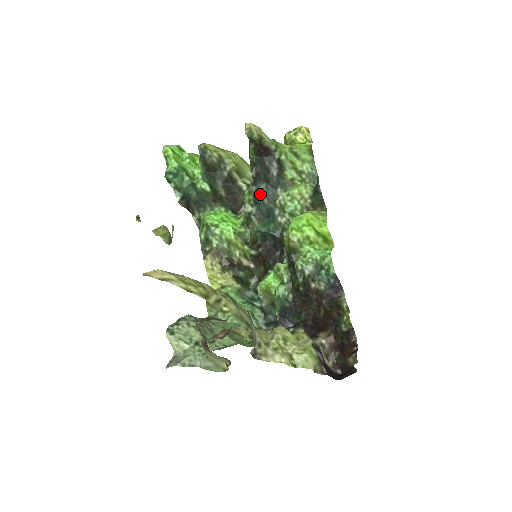
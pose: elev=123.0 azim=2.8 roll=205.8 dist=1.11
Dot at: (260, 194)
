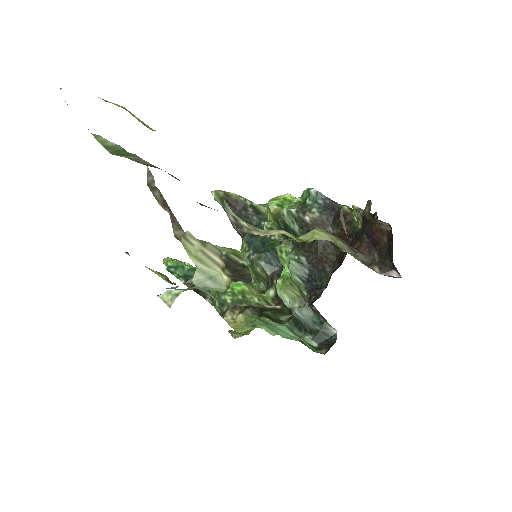
Dot at: (249, 236)
